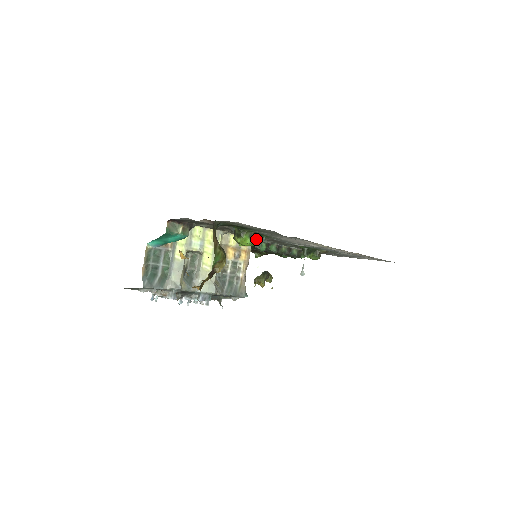
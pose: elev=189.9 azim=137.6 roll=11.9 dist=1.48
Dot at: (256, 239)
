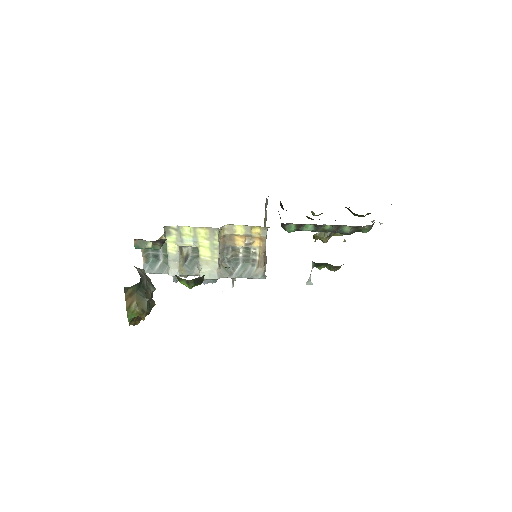
Dot at: (199, 282)
